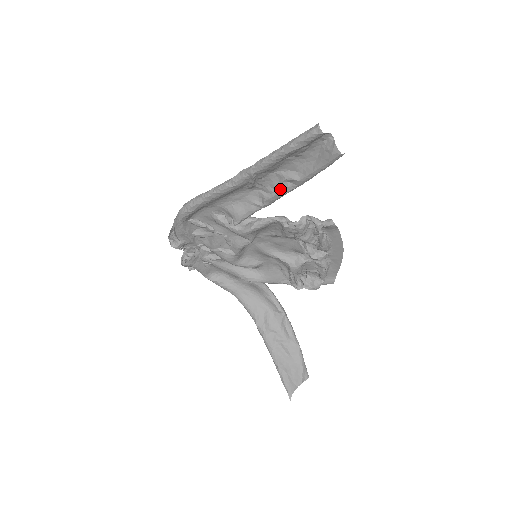
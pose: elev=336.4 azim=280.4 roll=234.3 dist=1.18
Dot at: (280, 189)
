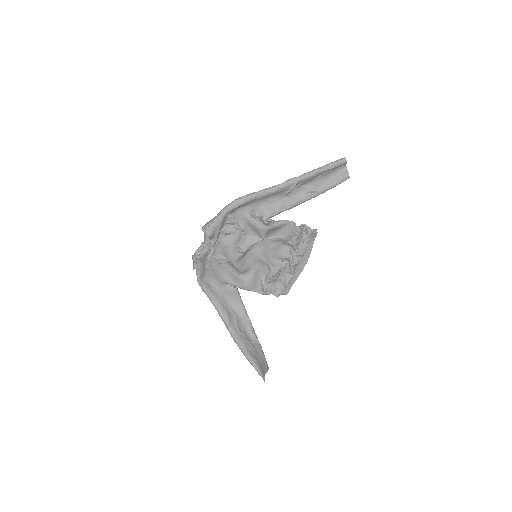
Dot at: (304, 197)
